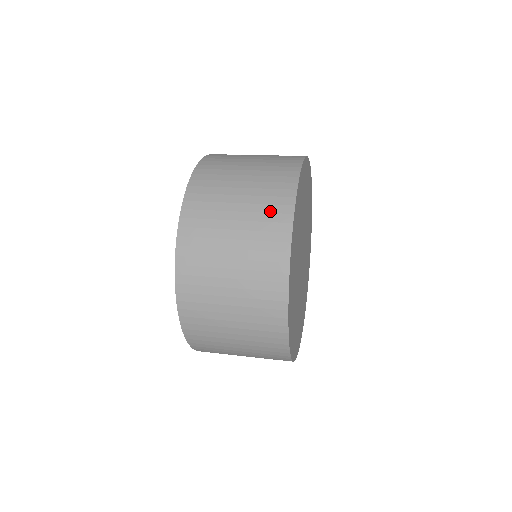
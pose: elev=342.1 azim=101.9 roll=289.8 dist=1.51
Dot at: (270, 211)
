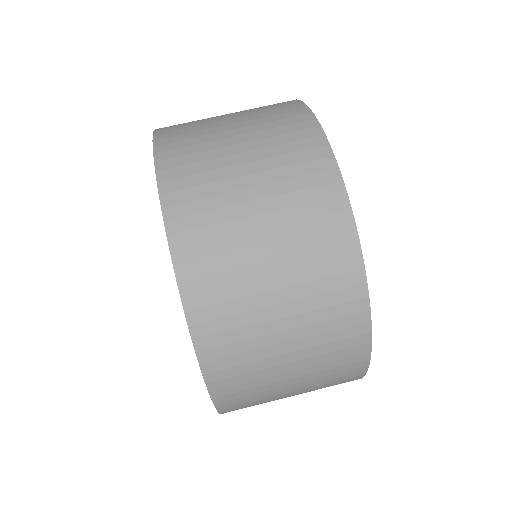
Dot at: occluded
